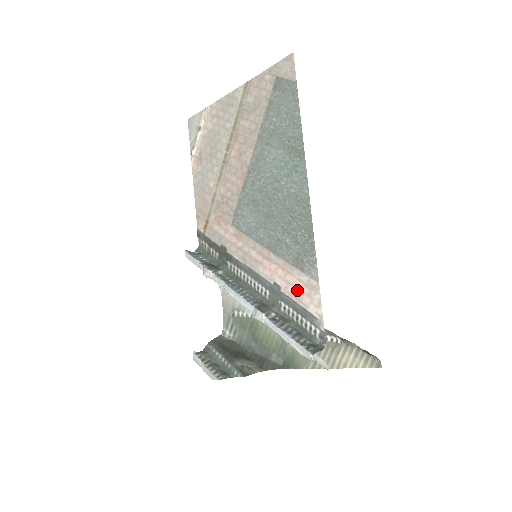
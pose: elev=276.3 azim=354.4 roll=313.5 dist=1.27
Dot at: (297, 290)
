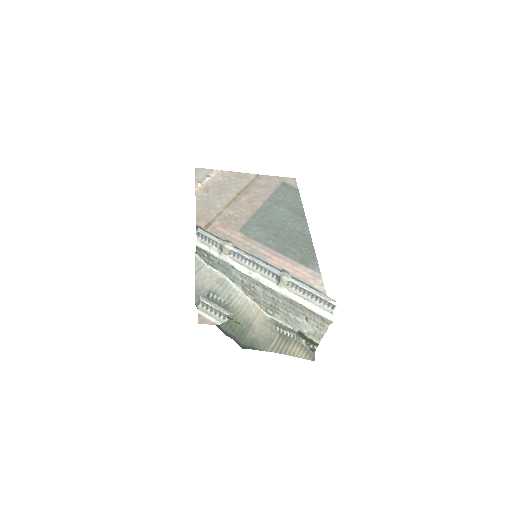
Dot at: (304, 275)
